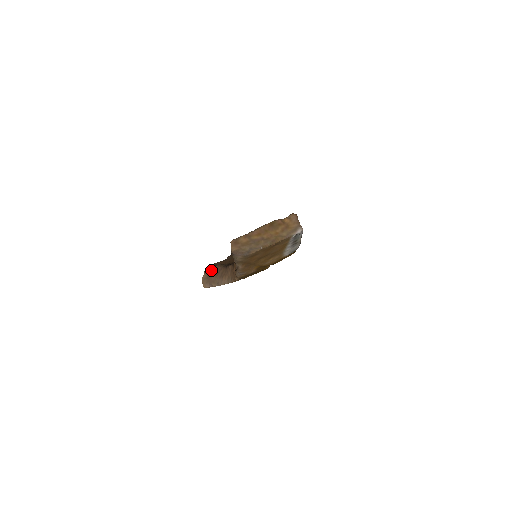
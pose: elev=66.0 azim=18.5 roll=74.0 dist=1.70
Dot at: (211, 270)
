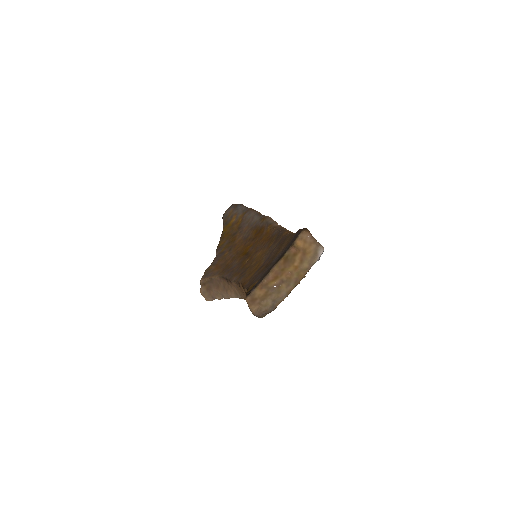
Dot at: (208, 282)
